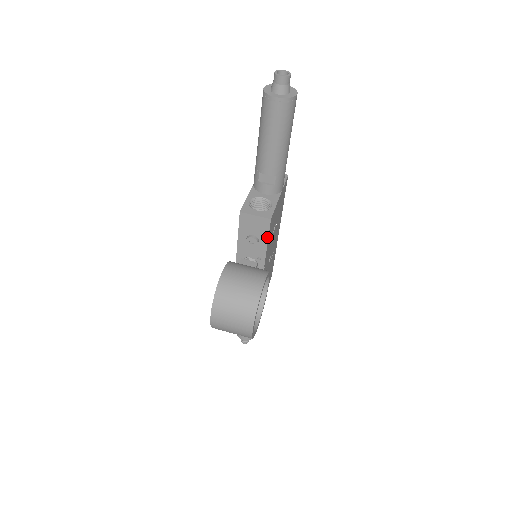
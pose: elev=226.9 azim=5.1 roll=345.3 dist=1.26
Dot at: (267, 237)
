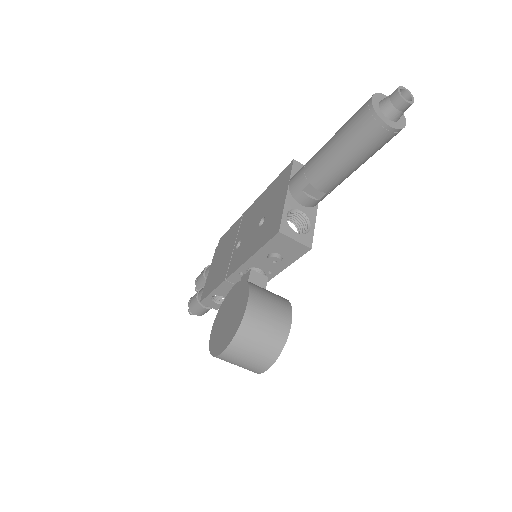
Dot at: (294, 260)
